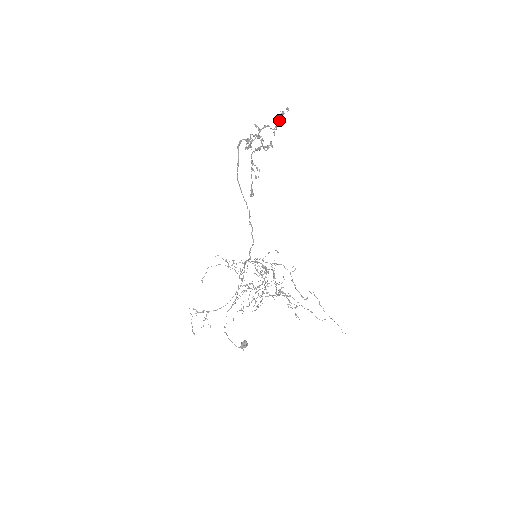
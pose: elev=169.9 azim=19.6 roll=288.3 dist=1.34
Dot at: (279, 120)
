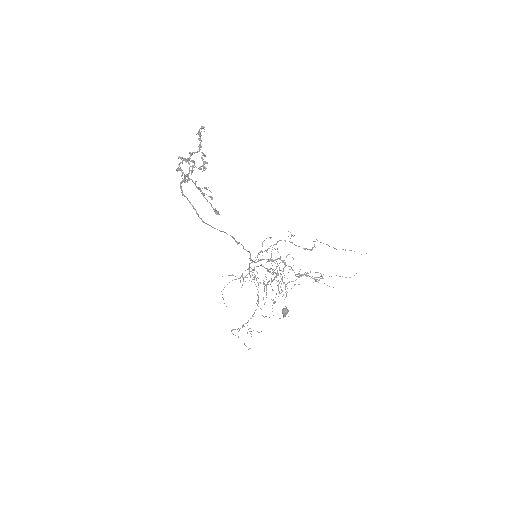
Dot at: (200, 140)
